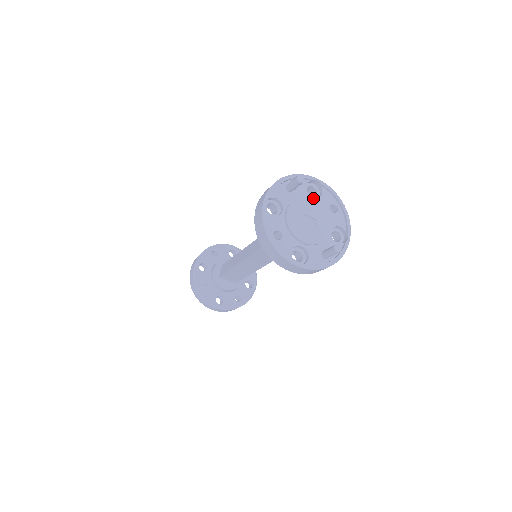
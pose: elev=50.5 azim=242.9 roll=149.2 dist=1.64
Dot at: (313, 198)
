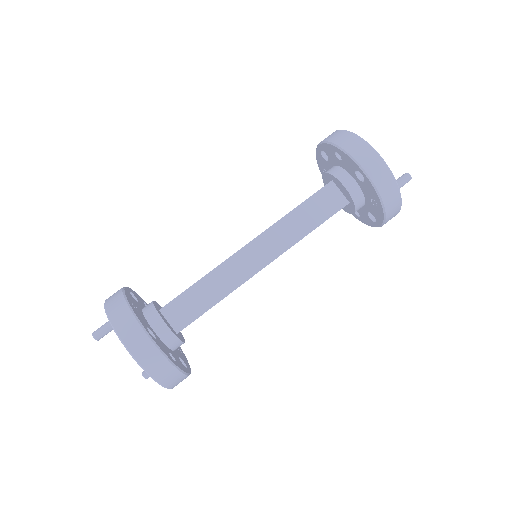
Dot at: occluded
